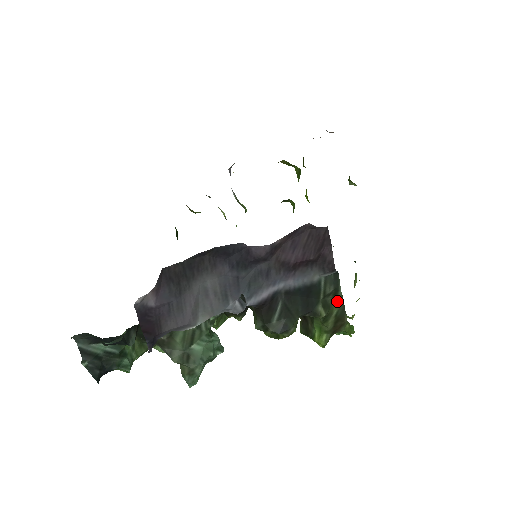
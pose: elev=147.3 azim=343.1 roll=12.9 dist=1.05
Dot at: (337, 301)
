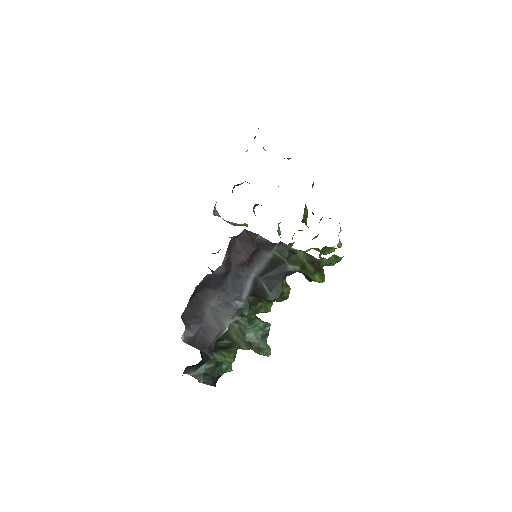
Dot at: (299, 255)
